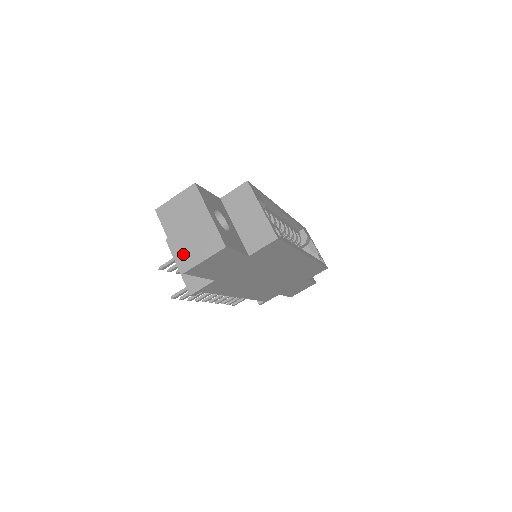
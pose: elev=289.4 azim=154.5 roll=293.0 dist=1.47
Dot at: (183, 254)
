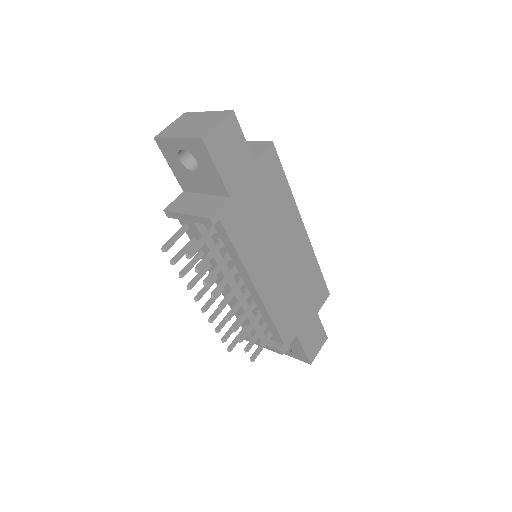
Dot at: (195, 133)
